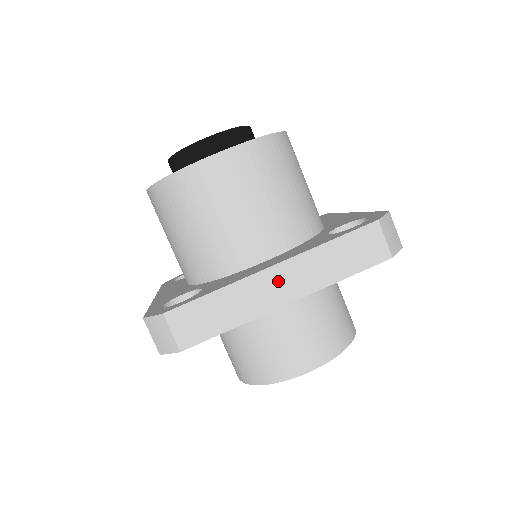
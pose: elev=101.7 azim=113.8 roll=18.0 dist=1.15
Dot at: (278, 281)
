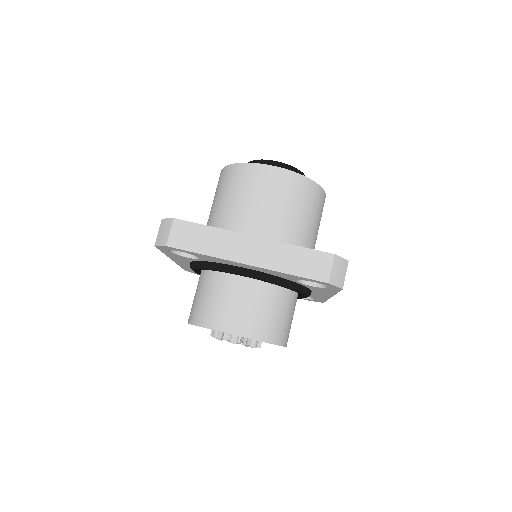
Dot at: (250, 247)
